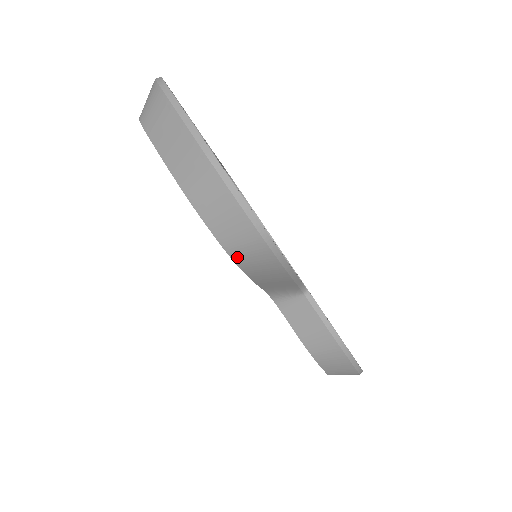
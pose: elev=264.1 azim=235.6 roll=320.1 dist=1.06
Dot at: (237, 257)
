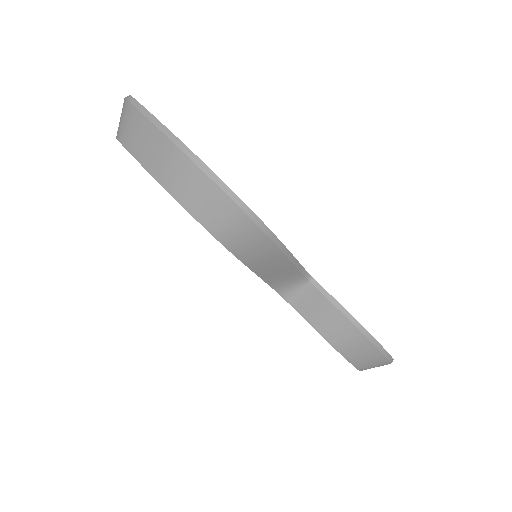
Dot at: (226, 240)
